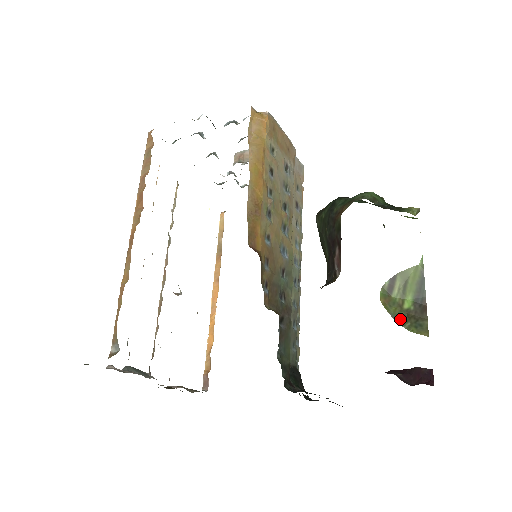
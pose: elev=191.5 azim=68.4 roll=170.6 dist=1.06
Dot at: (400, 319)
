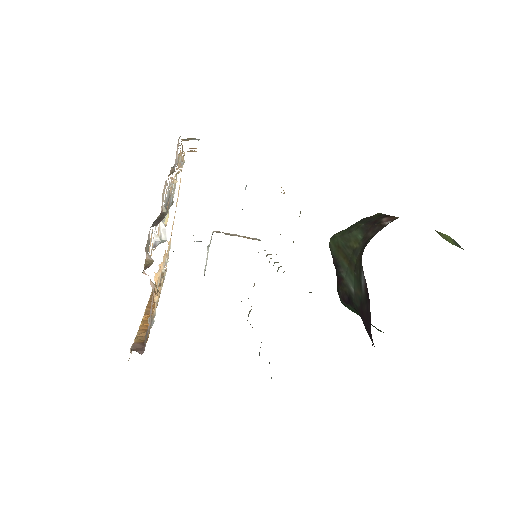
Dot at: occluded
